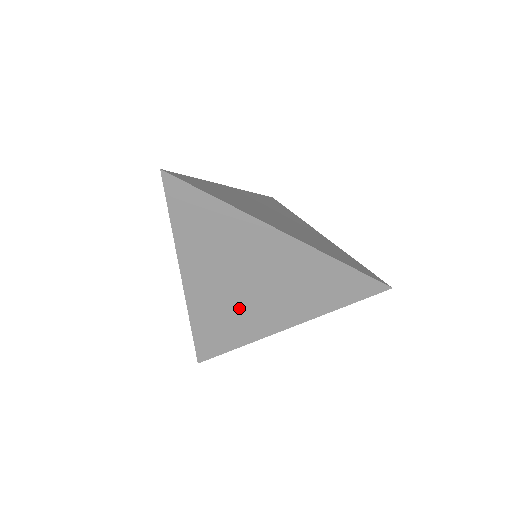
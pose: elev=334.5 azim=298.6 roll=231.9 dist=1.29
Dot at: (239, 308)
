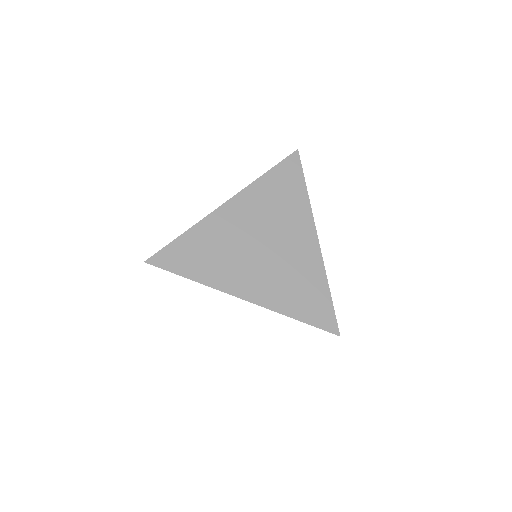
Dot at: occluded
